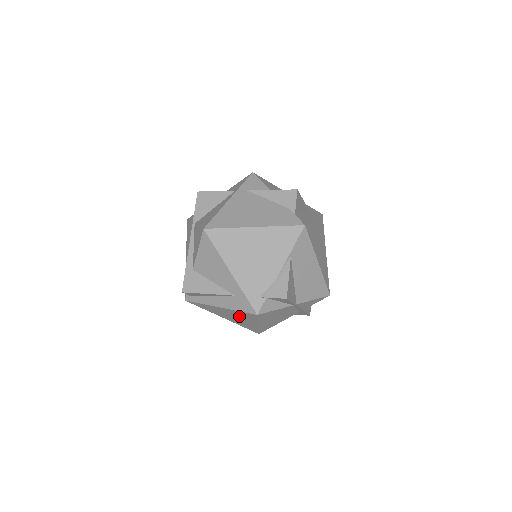
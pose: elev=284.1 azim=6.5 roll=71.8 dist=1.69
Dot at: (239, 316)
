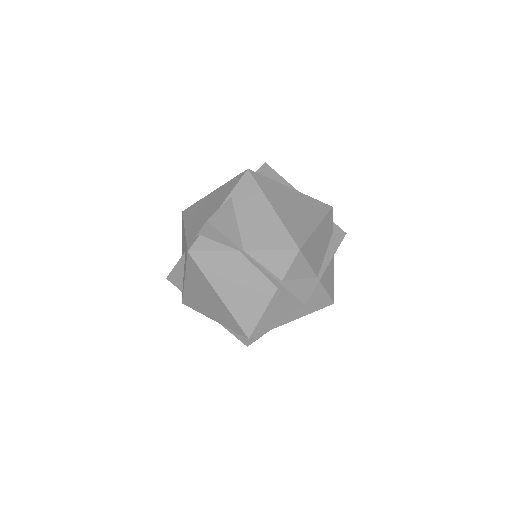
Dot at: (200, 286)
